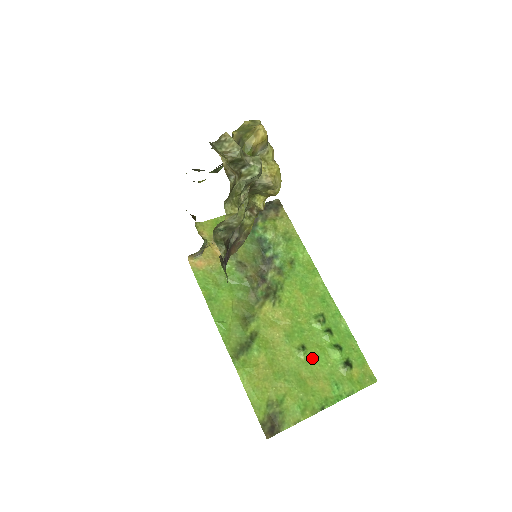
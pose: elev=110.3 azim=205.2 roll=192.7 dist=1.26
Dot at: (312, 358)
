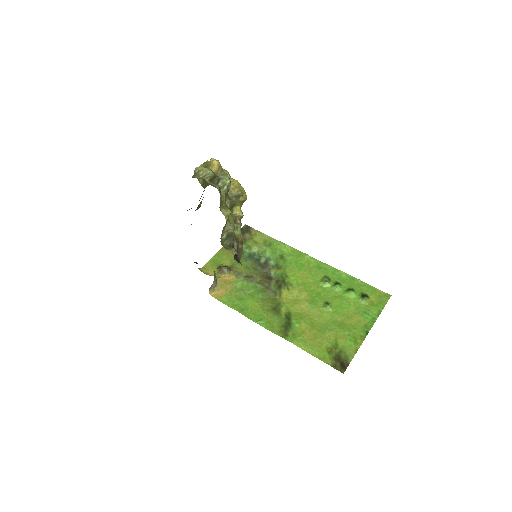
Dot at: (338, 307)
